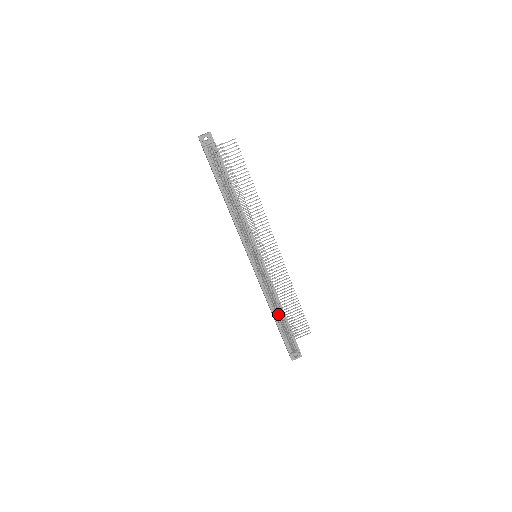
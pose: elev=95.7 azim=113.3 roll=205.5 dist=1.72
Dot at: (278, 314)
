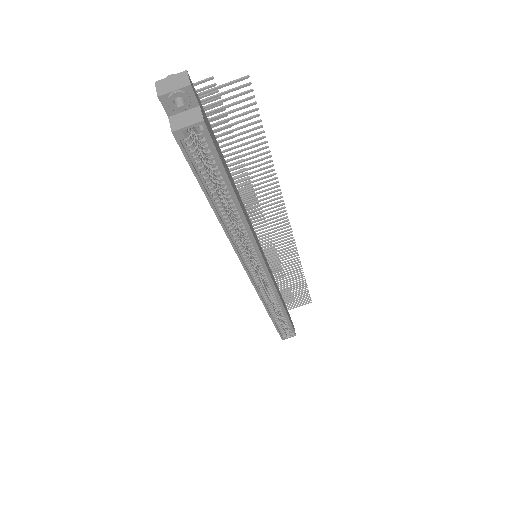
Dot at: (276, 309)
